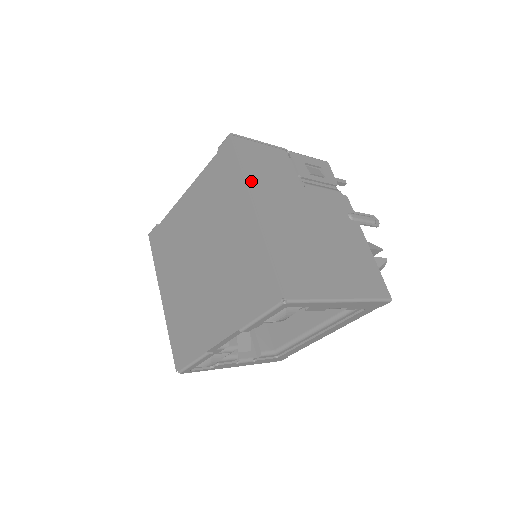
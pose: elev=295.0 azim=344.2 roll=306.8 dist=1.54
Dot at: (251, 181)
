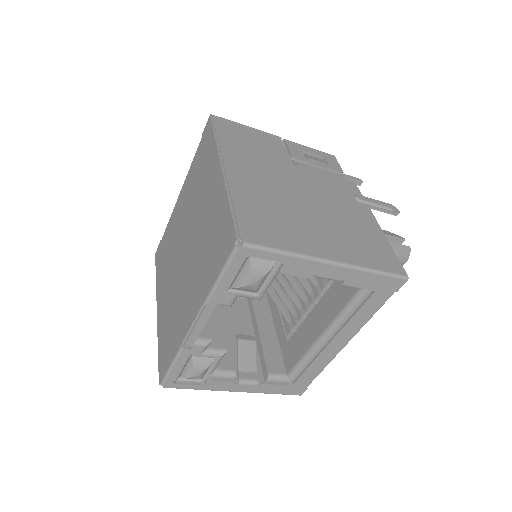
Dot at: (225, 148)
